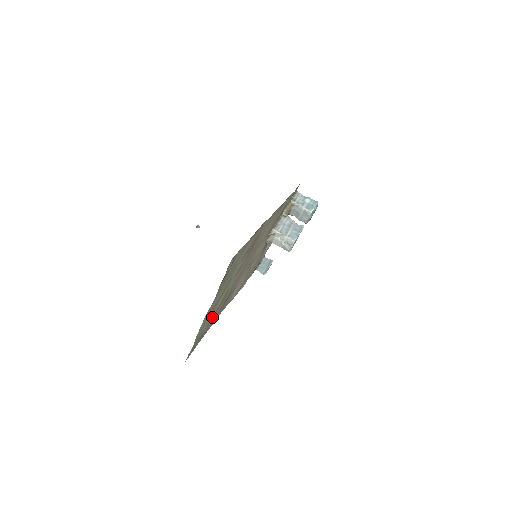
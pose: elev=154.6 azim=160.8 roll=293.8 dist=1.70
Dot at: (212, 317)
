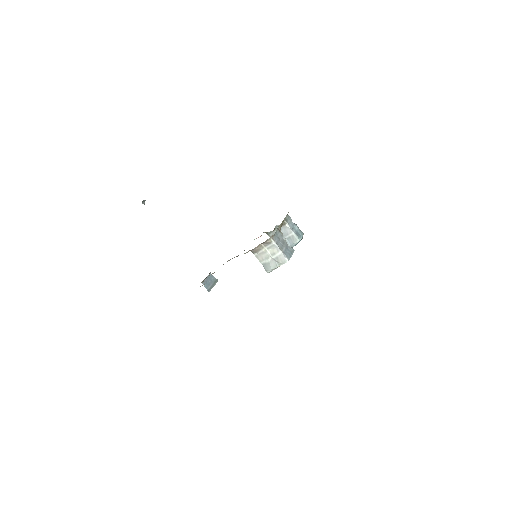
Dot at: occluded
